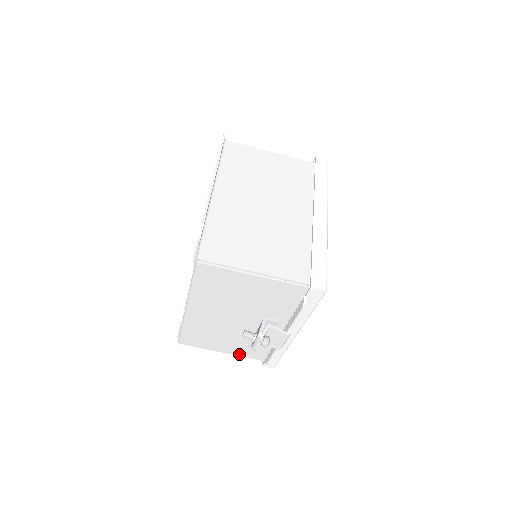
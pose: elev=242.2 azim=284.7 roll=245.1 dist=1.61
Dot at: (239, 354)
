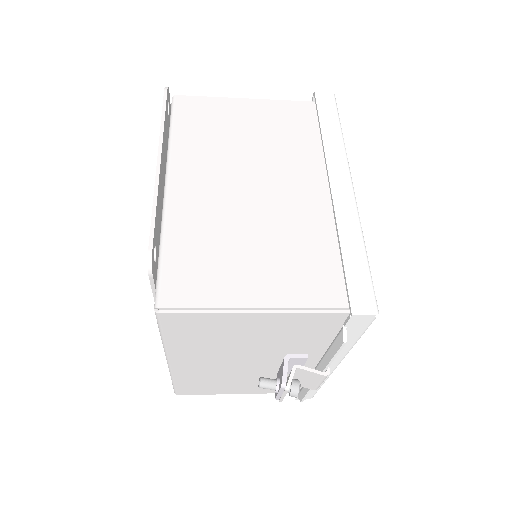
Dot at: (261, 392)
